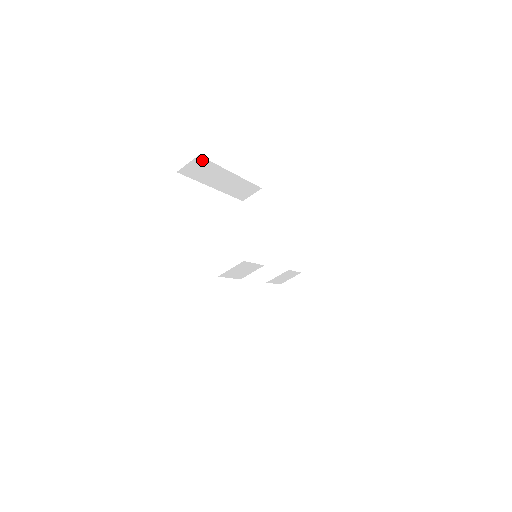
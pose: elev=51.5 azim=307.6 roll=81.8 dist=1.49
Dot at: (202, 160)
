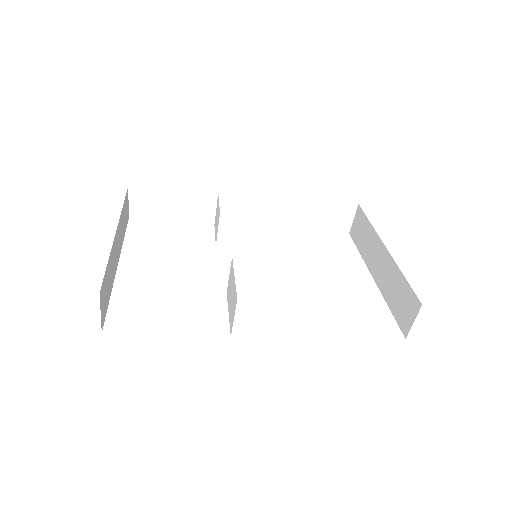
Dot at: (102, 286)
